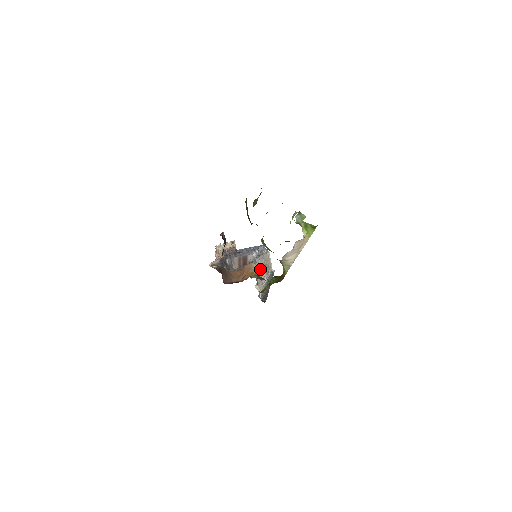
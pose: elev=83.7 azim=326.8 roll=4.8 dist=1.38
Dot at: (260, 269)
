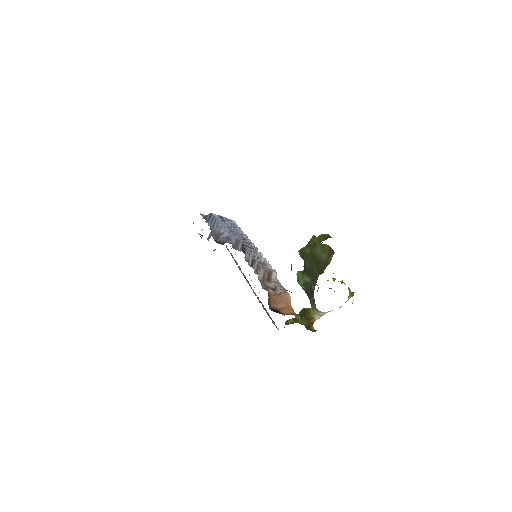
Dot at: occluded
